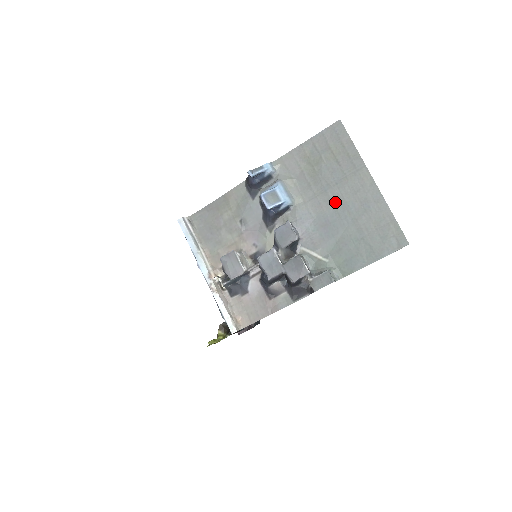
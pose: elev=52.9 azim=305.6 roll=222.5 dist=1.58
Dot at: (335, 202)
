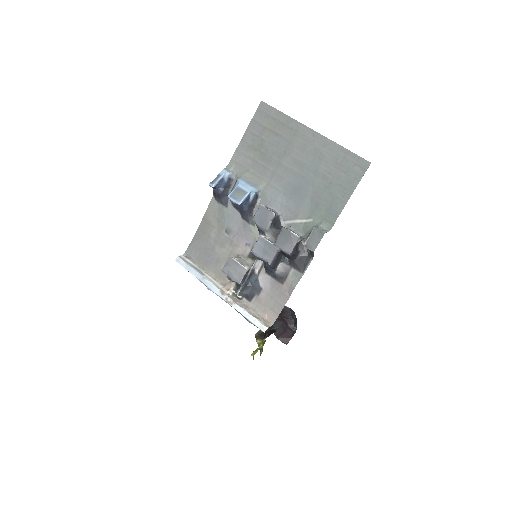
Dot at: (292, 167)
